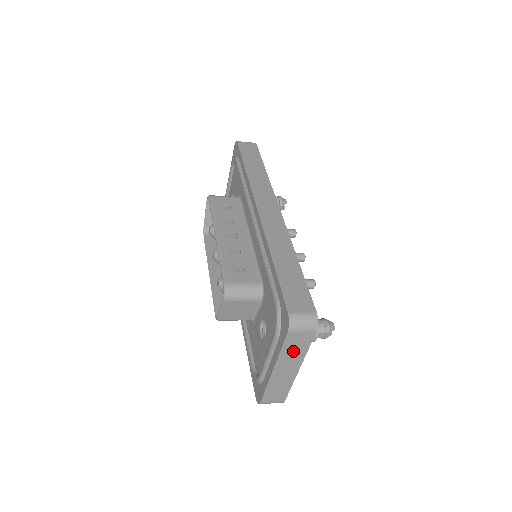
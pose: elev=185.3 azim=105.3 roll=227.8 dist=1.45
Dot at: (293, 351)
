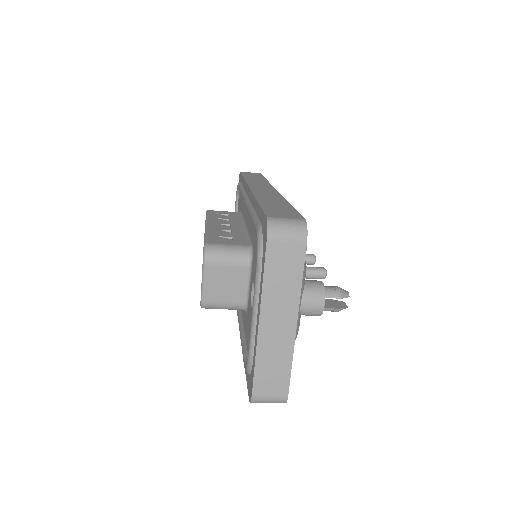
Dot at: (281, 280)
